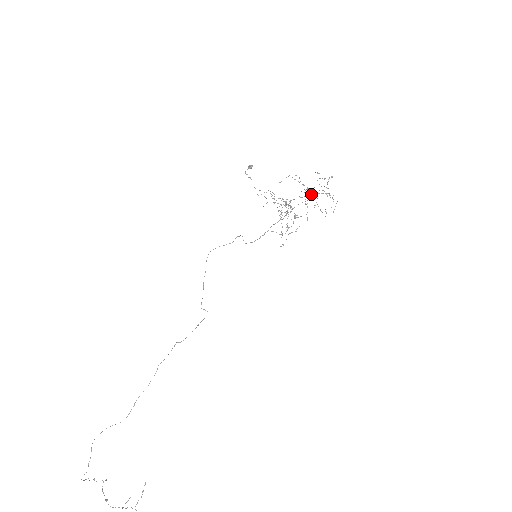
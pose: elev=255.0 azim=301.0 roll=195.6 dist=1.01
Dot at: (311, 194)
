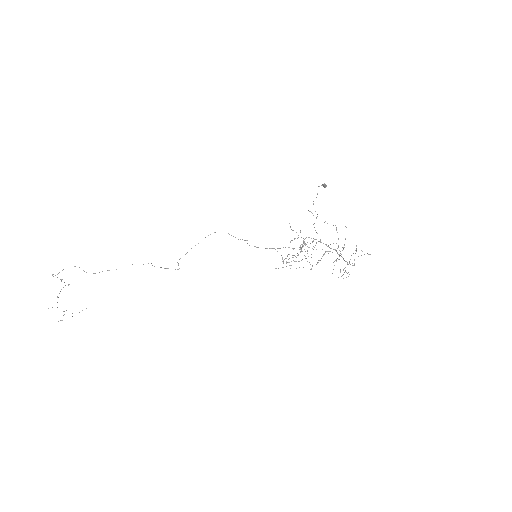
Dot at: occluded
